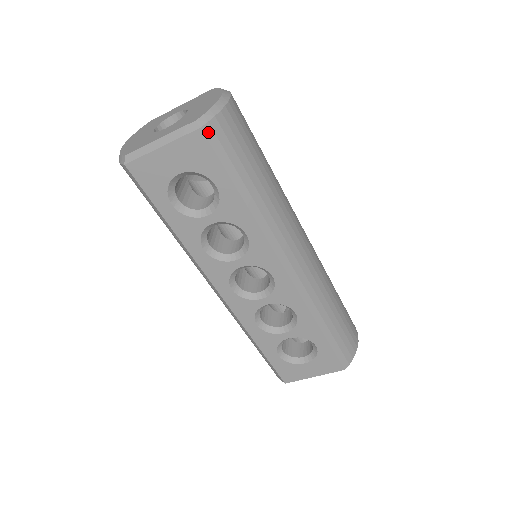
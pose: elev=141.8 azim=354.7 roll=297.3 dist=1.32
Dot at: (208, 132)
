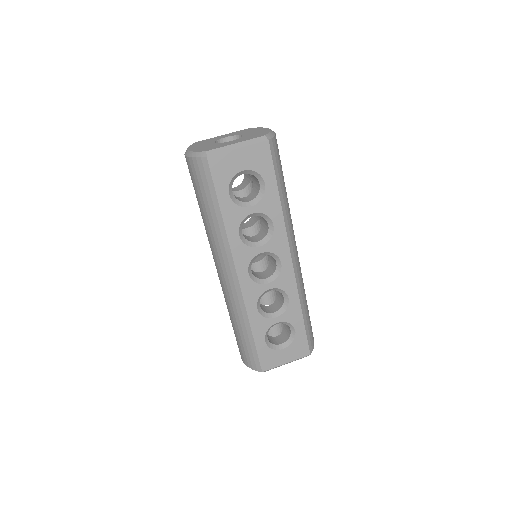
Dot at: (271, 144)
